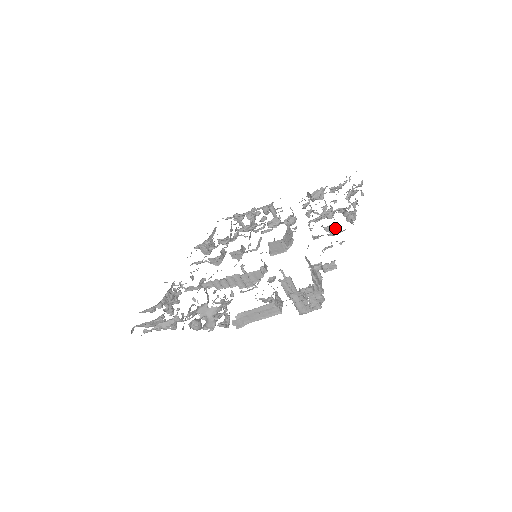
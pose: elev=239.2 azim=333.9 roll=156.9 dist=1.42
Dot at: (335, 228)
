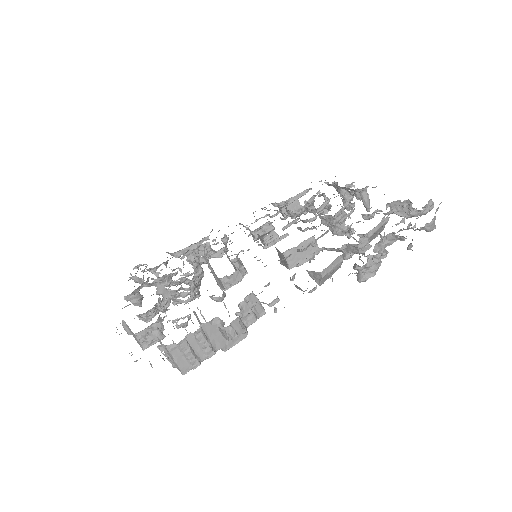
Dot at: (320, 279)
